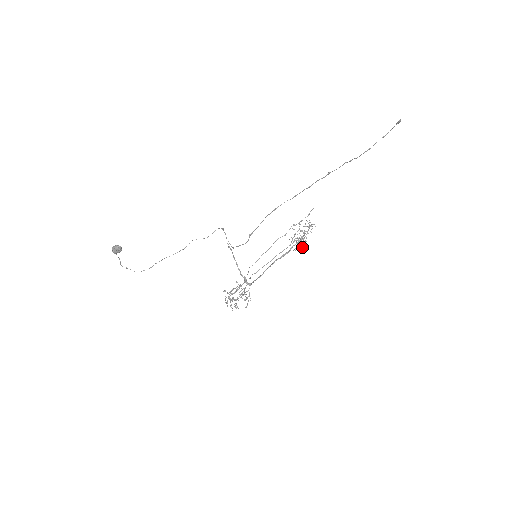
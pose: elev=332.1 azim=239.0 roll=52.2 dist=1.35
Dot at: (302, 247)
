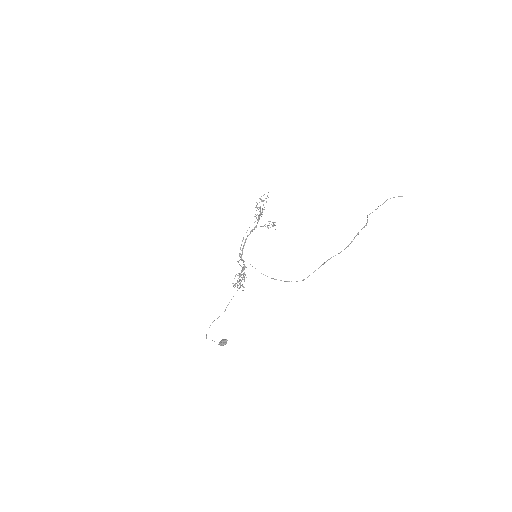
Dot at: occluded
